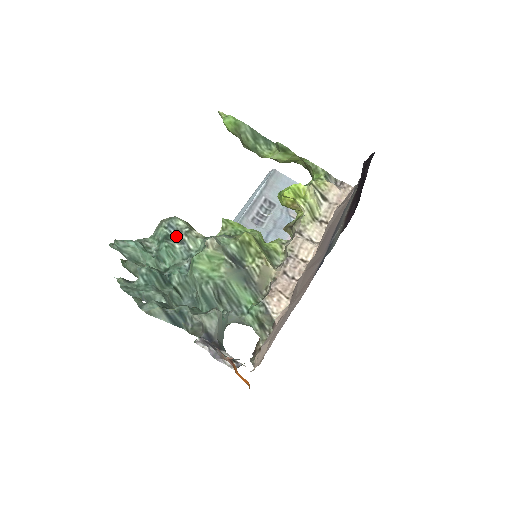
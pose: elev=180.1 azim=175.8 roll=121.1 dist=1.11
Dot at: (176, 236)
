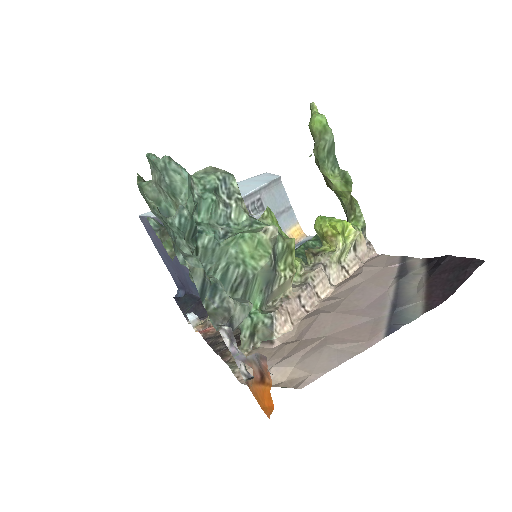
Dot at: (224, 195)
